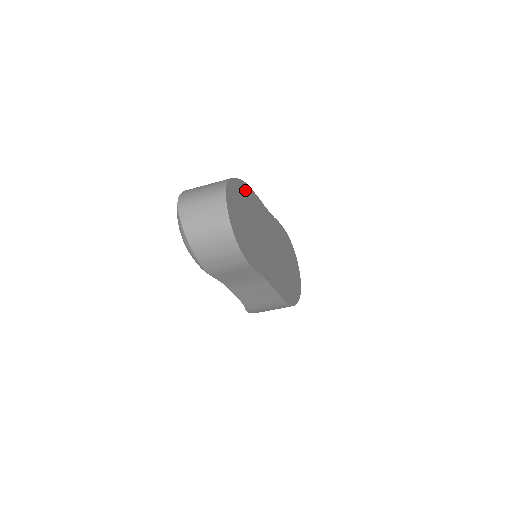
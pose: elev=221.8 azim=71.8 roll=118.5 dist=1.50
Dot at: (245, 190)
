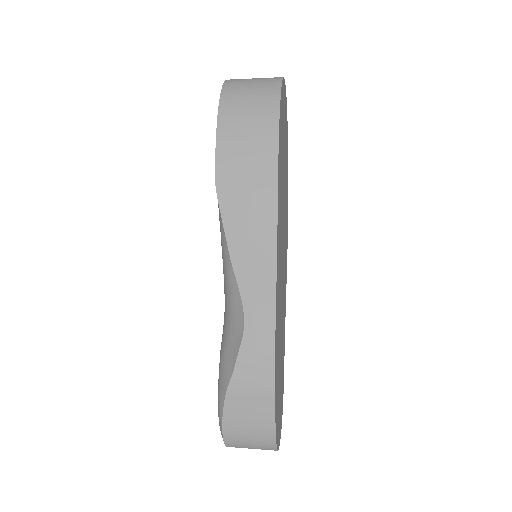
Dot at: (276, 378)
